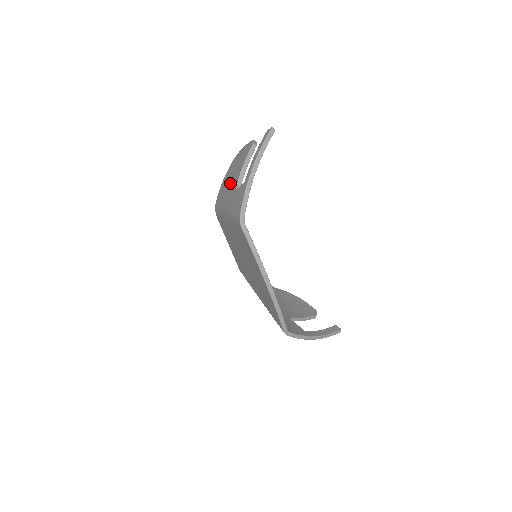
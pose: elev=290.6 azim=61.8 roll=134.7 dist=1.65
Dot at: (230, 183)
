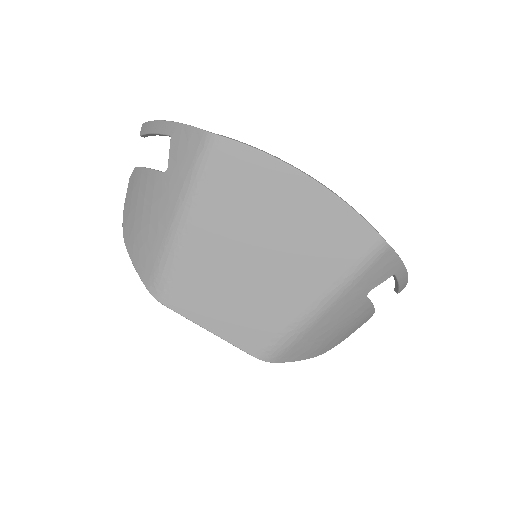
Dot at: (149, 209)
